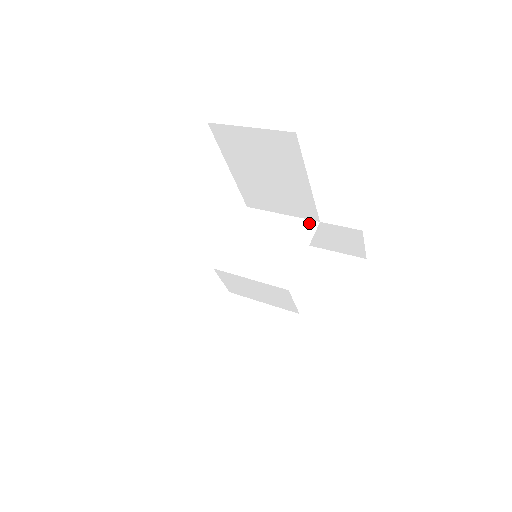
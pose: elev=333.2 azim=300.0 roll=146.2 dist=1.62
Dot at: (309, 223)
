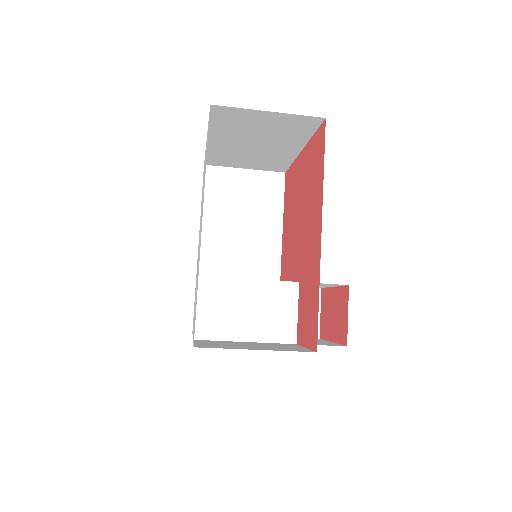
Dot at: occluded
